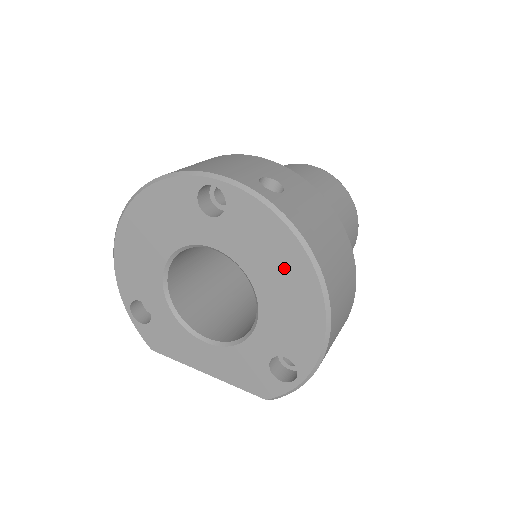
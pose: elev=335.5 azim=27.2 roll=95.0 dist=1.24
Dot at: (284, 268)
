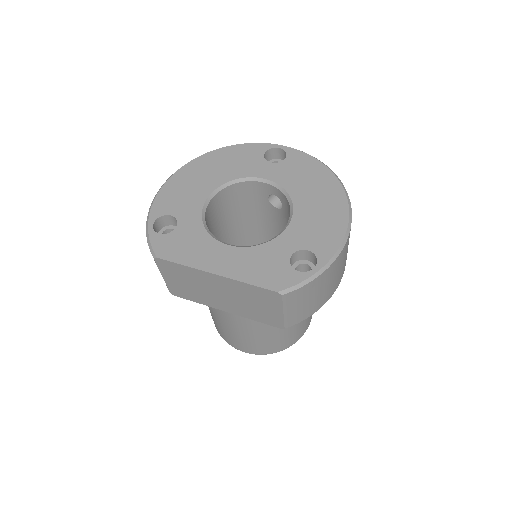
Dot at: (321, 190)
